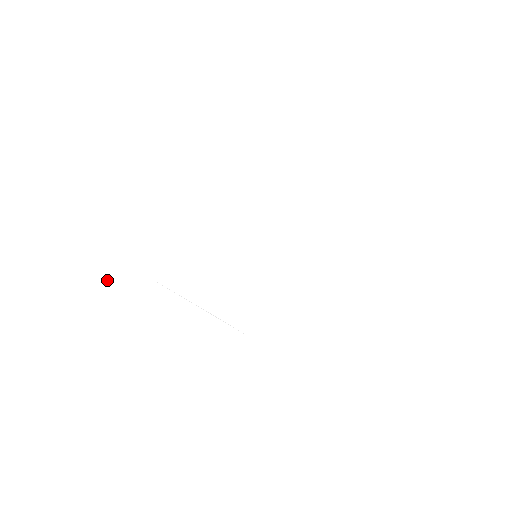
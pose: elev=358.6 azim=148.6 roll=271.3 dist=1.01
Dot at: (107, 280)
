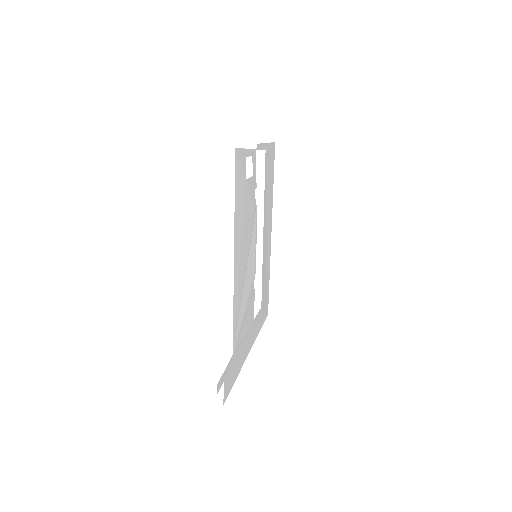
Dot at: (228, 383)
